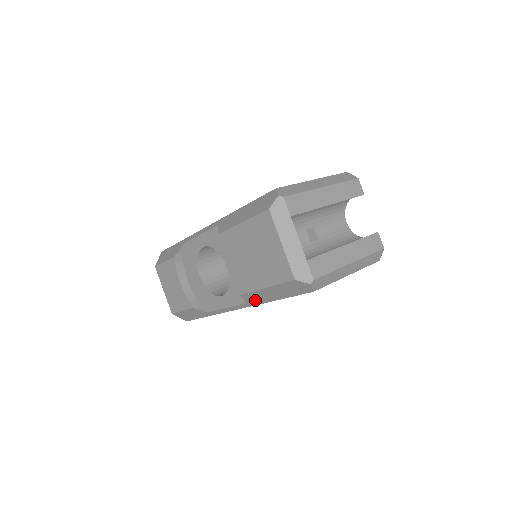
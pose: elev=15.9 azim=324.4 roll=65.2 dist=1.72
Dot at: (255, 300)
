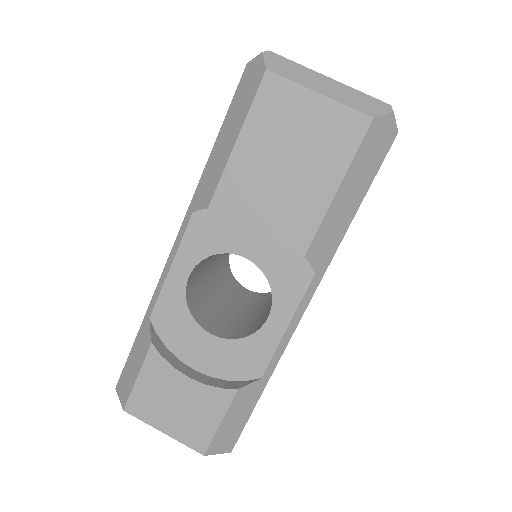
Dot at: (326, 249)
